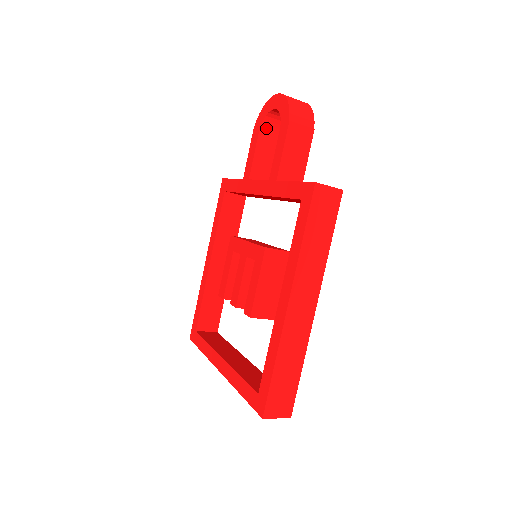
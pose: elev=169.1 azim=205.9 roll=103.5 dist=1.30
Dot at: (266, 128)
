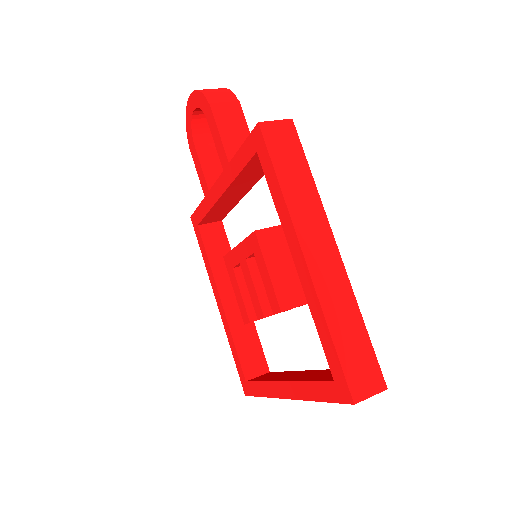
Dot at: (199, 137)
